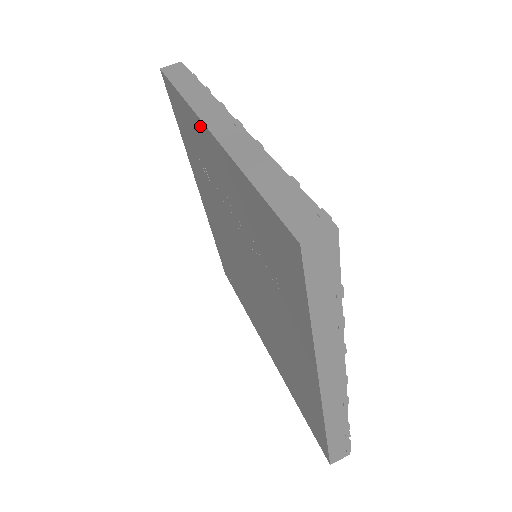
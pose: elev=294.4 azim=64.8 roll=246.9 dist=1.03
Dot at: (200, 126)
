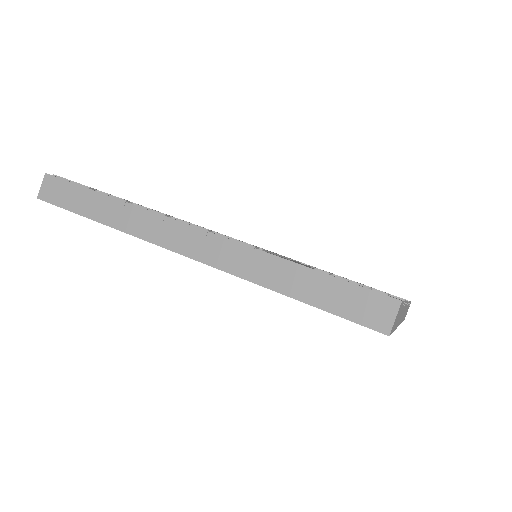
Dot at: occluded
